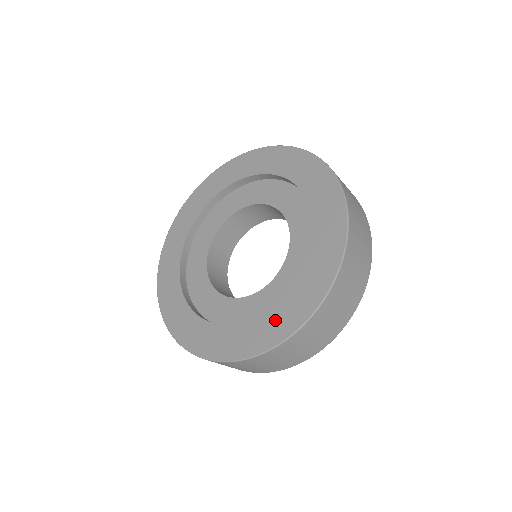
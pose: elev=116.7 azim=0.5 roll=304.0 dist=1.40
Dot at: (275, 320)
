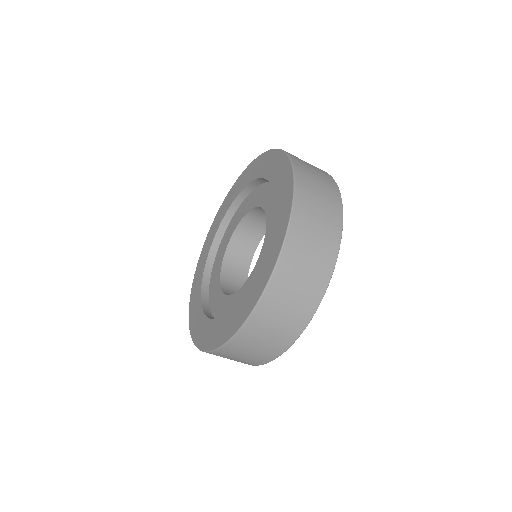
Dot at: (258, 277)
